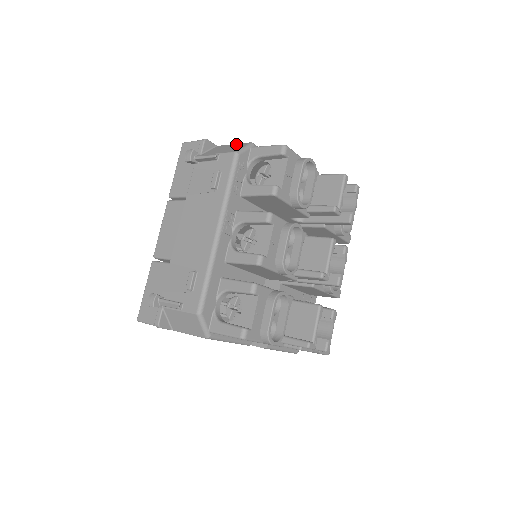
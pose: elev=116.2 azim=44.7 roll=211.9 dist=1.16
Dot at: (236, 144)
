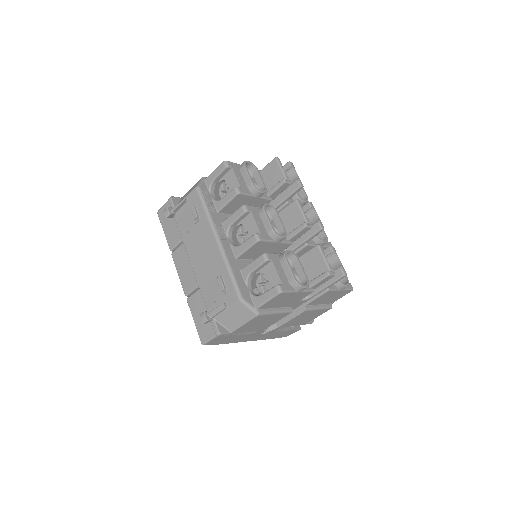
Dot at: (193, 186)
